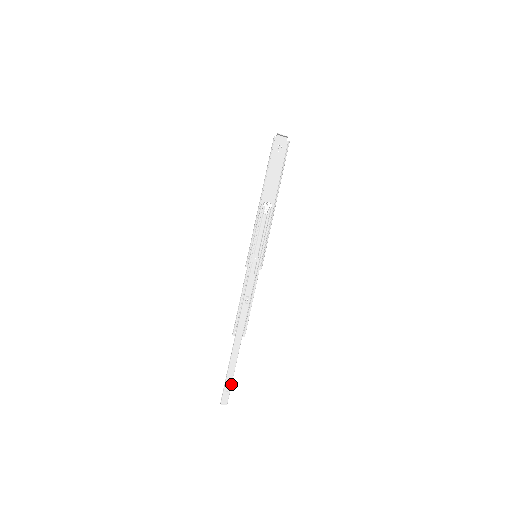
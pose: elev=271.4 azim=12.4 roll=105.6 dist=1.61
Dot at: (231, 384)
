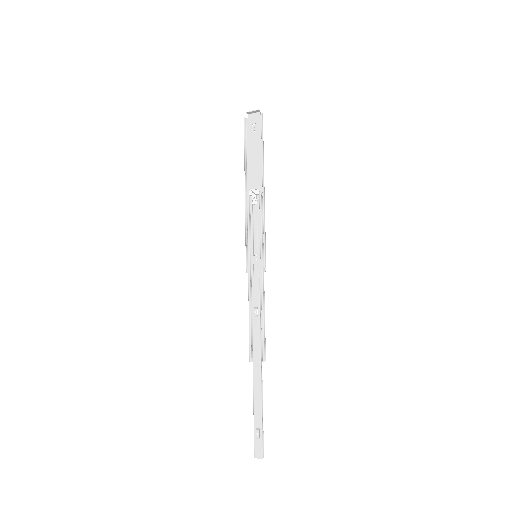
Dot at: (261, 428)
